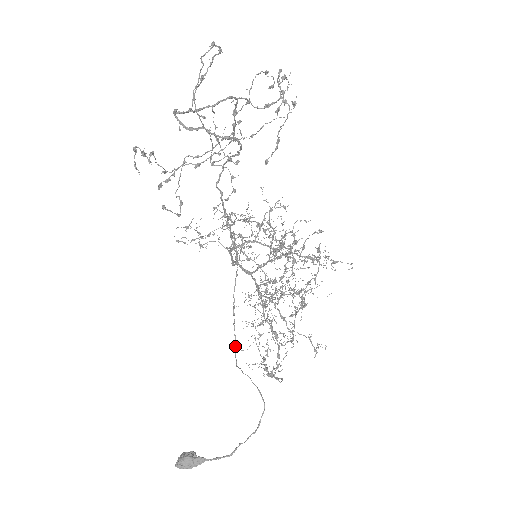
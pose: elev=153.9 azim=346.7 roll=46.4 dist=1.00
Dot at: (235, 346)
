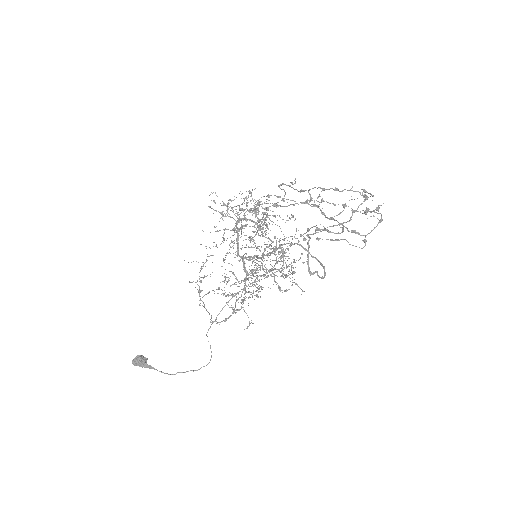
Dot at: occluded
